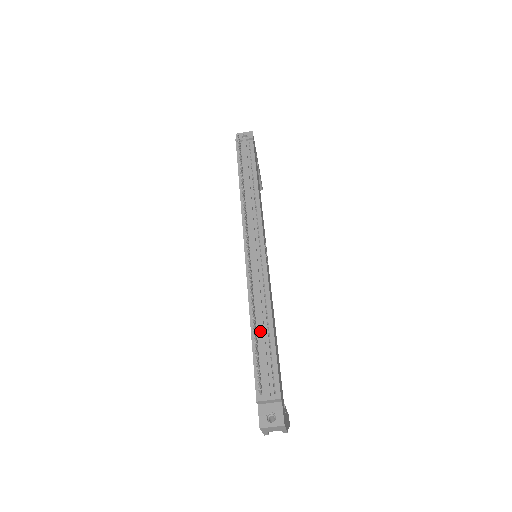
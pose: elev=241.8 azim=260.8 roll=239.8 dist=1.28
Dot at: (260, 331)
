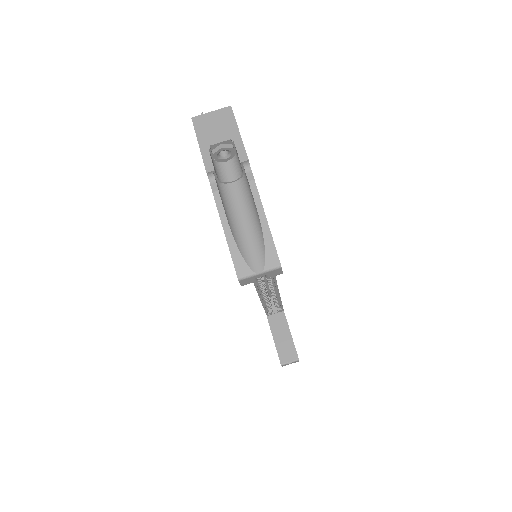
Dot at: occluded
